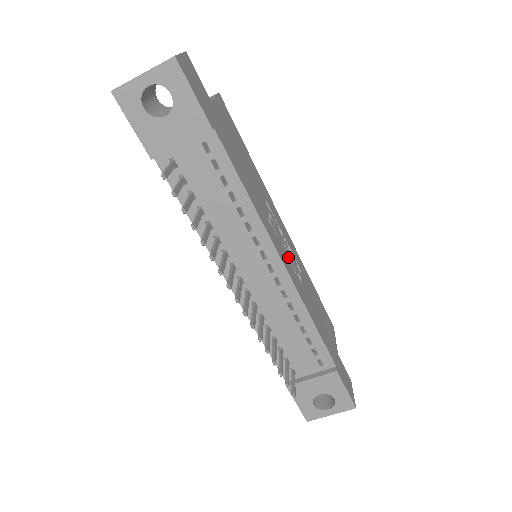
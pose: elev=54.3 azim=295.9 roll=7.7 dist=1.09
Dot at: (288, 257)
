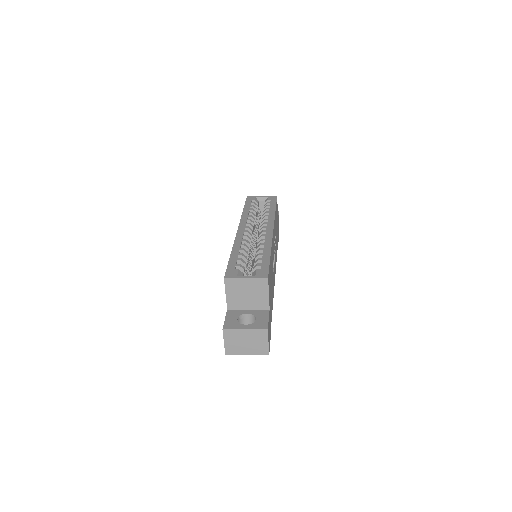
Dot at: occluded
